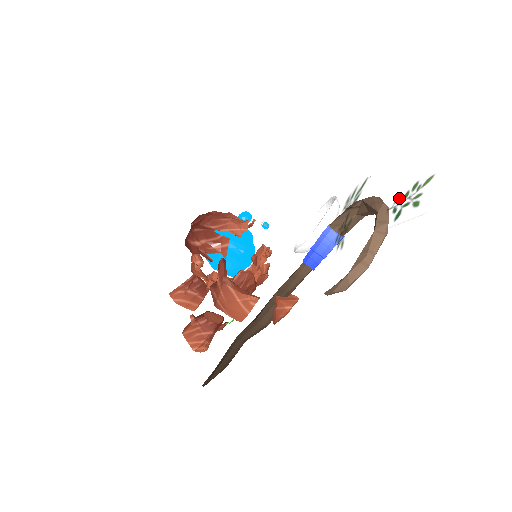
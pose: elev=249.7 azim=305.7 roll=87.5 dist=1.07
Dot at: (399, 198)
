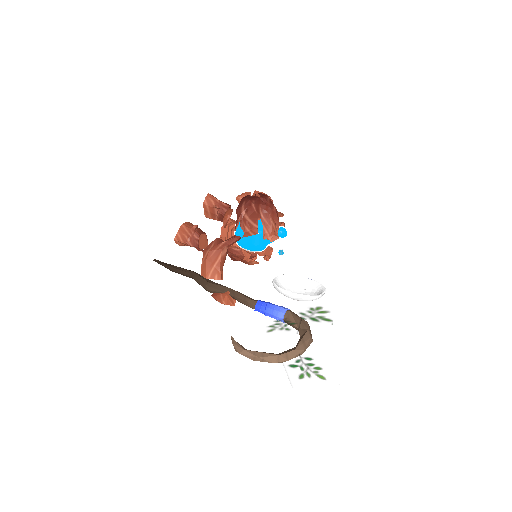
Dot at: (309, 360)
